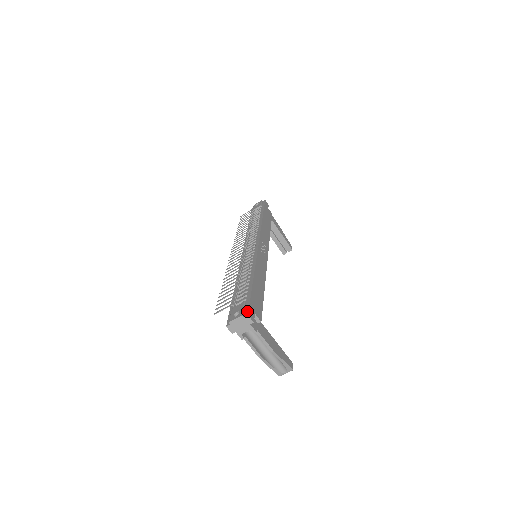
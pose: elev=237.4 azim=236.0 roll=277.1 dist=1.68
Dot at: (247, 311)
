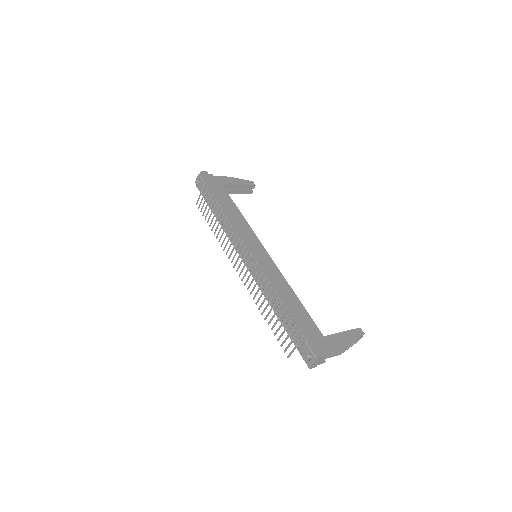
Dot at: (316, 351)
